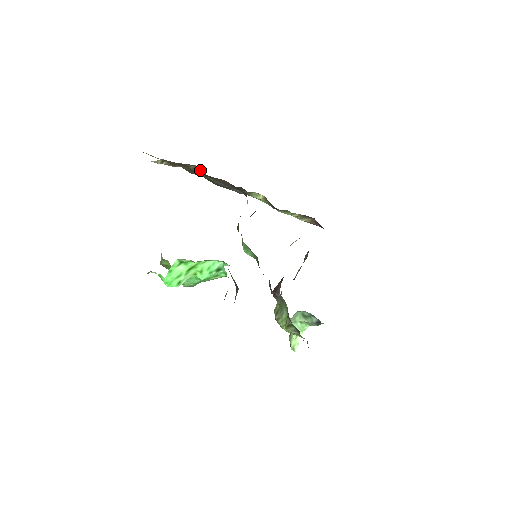
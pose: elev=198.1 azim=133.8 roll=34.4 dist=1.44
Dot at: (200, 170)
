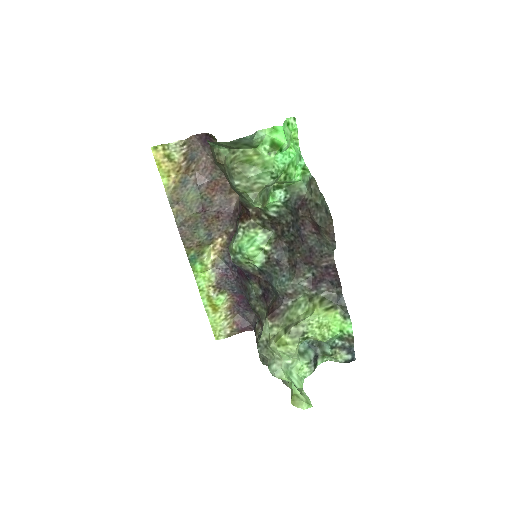
Dot at: (196, 179)
